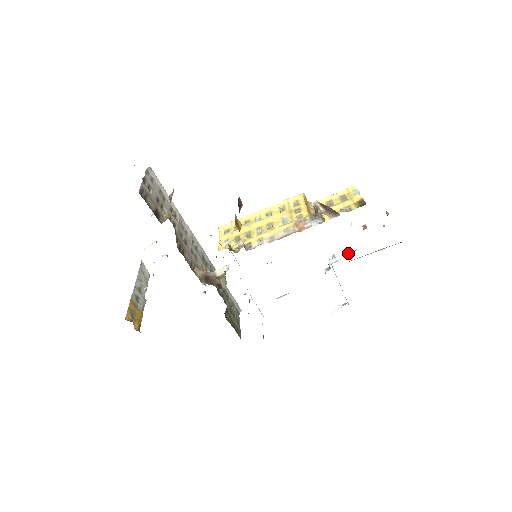
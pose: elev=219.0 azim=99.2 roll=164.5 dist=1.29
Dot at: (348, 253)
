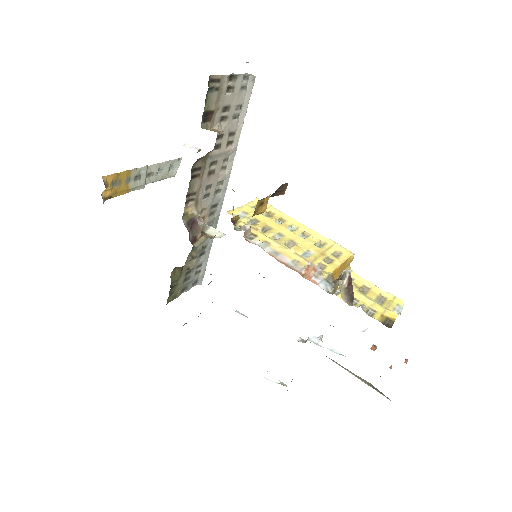
Dot at: (335, 350)
